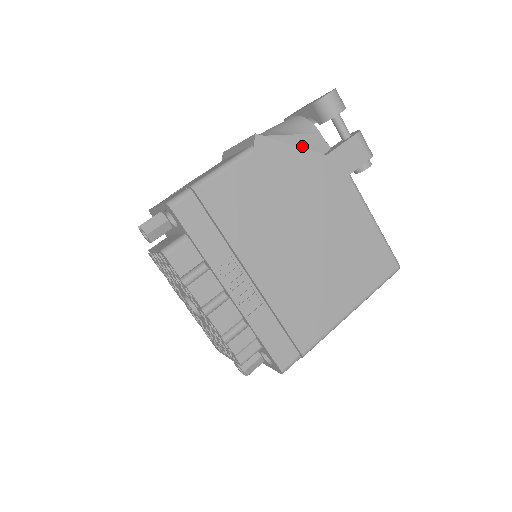
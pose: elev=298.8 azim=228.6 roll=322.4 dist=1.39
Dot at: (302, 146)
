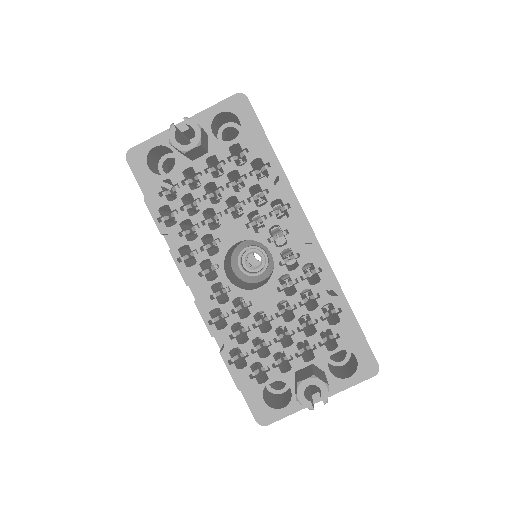
Dot at: occluded
